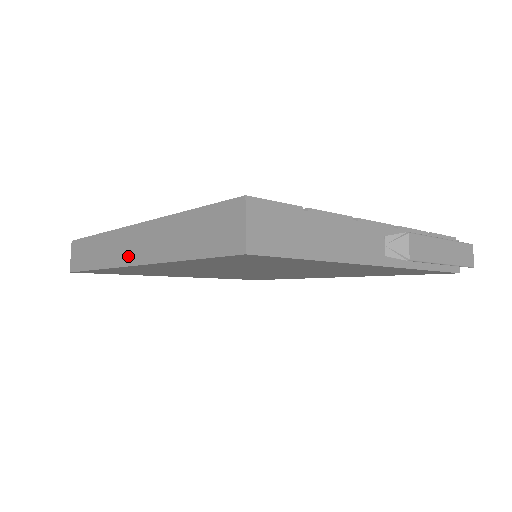
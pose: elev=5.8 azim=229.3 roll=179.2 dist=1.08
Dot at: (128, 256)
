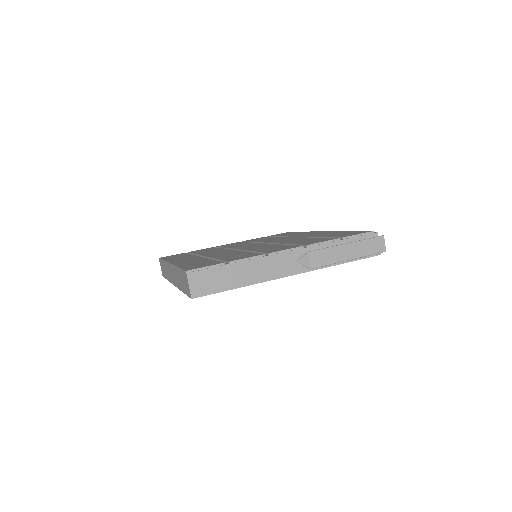
Dot at: (172, 279)
